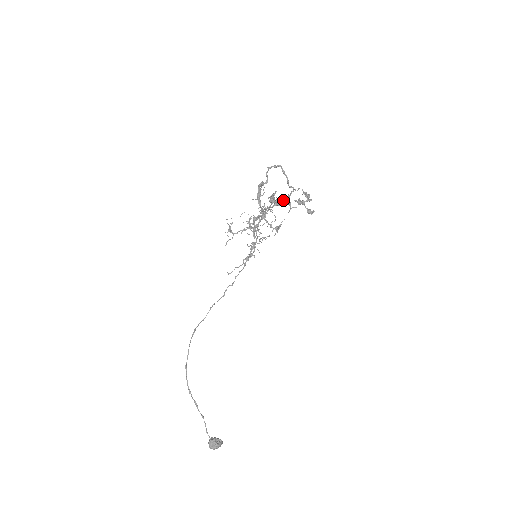
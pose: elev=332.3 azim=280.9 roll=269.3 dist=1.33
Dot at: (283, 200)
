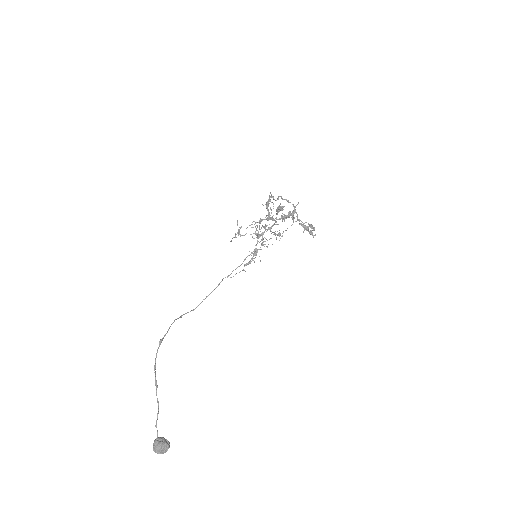
Dot at: (288, 212)
